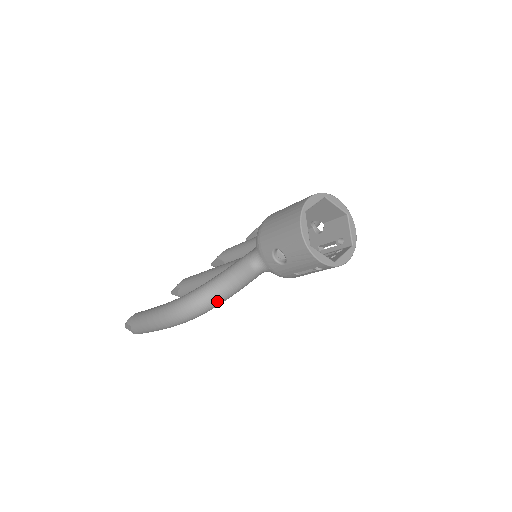
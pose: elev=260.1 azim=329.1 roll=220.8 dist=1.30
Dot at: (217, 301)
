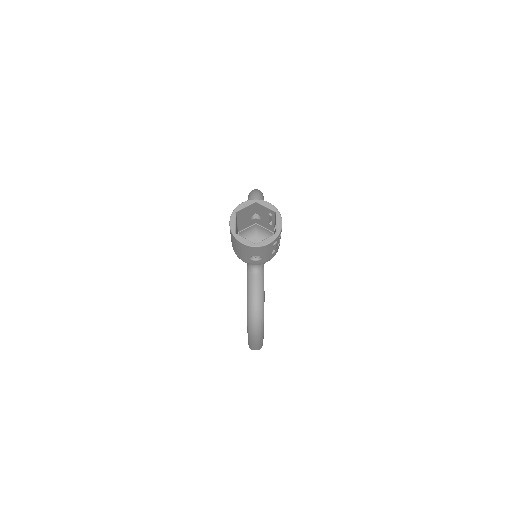
Dot at: (260, 306)
